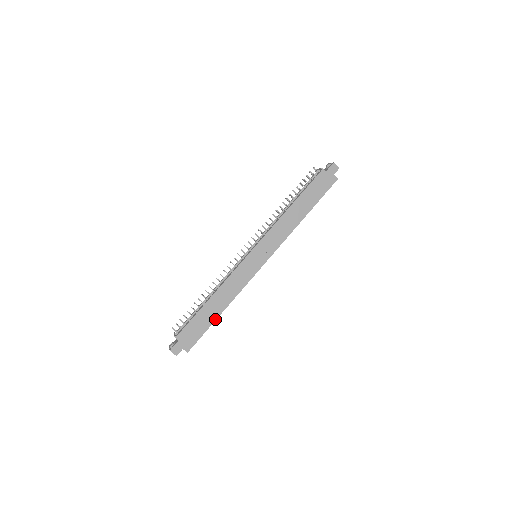
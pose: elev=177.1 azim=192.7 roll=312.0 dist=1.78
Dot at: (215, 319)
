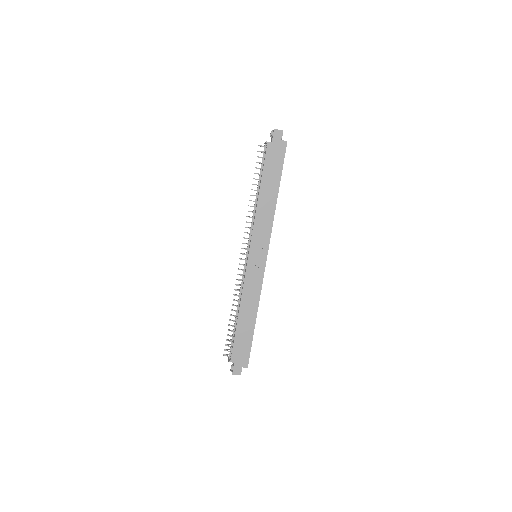
Dot at: (253, 329)
